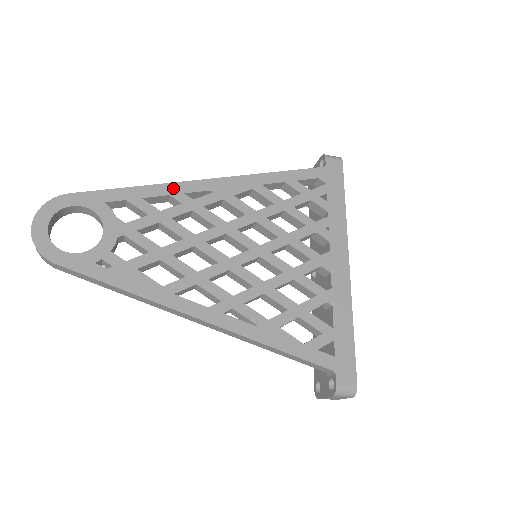
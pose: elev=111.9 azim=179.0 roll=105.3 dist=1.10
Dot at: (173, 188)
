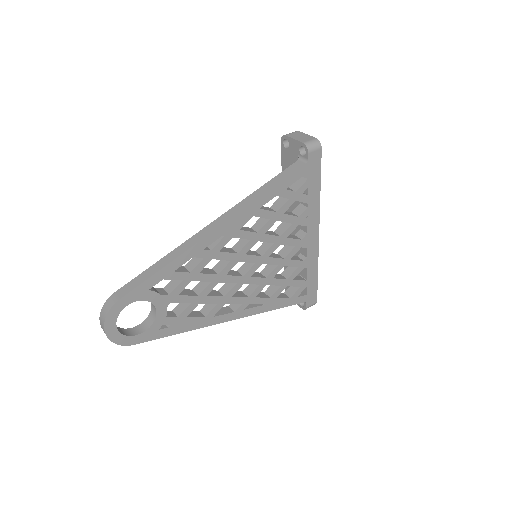
Dot at: (194, 250)
